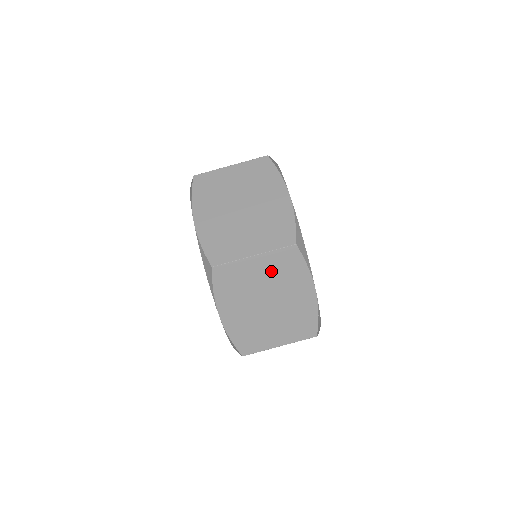
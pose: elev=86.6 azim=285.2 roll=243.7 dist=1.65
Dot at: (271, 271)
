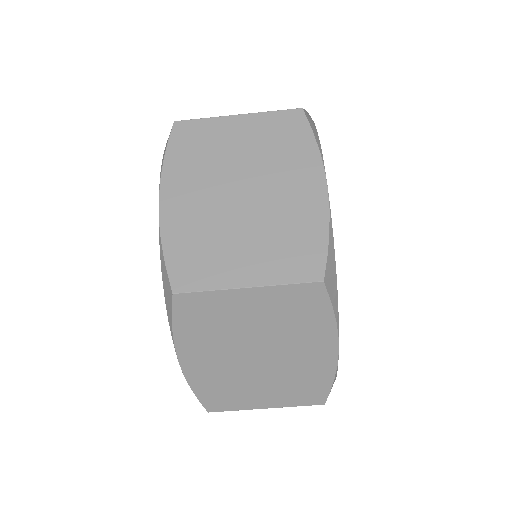
Dot at: (272, 313)
